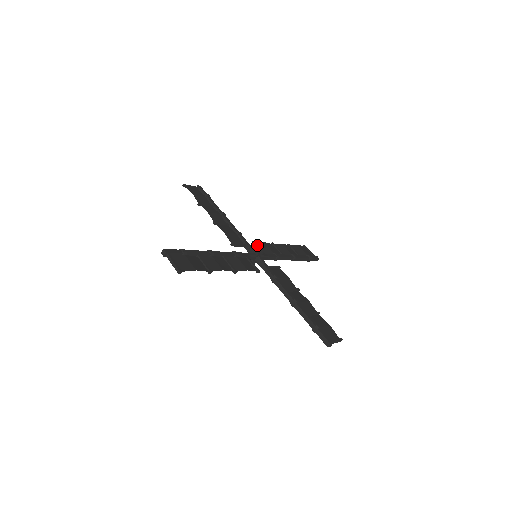
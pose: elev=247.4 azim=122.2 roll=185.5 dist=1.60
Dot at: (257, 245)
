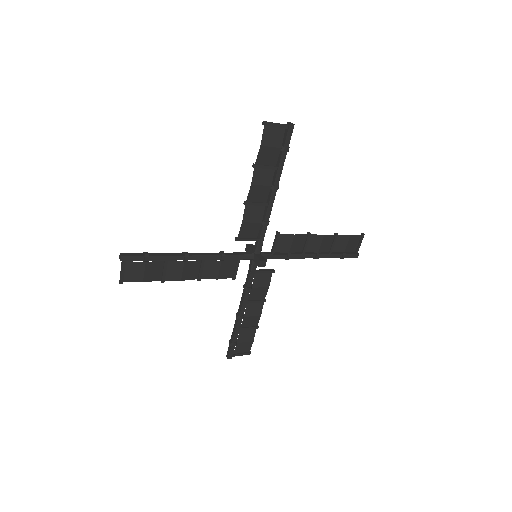
Dot at: (276, 240)
